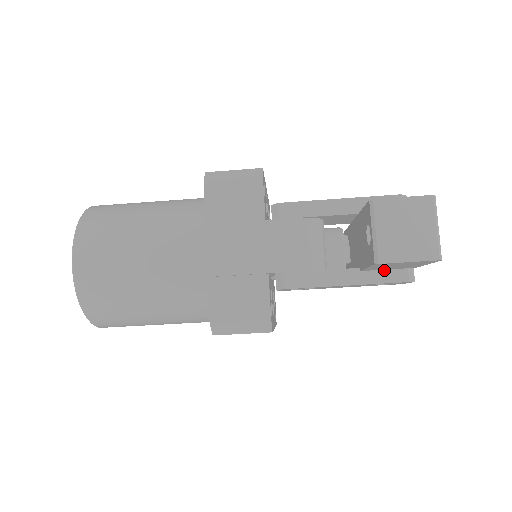
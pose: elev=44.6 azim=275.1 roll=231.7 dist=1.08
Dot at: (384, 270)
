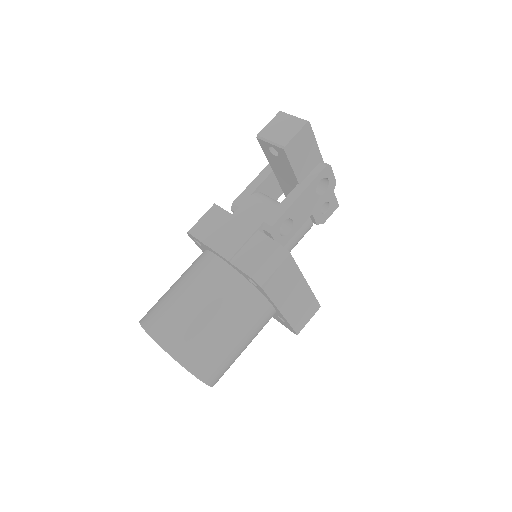
Dot at: (310, 174)
